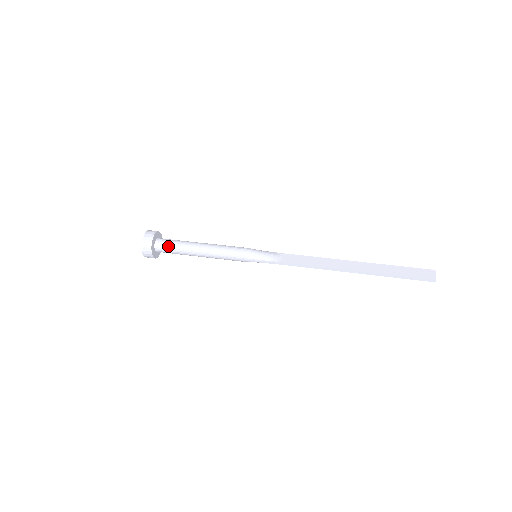
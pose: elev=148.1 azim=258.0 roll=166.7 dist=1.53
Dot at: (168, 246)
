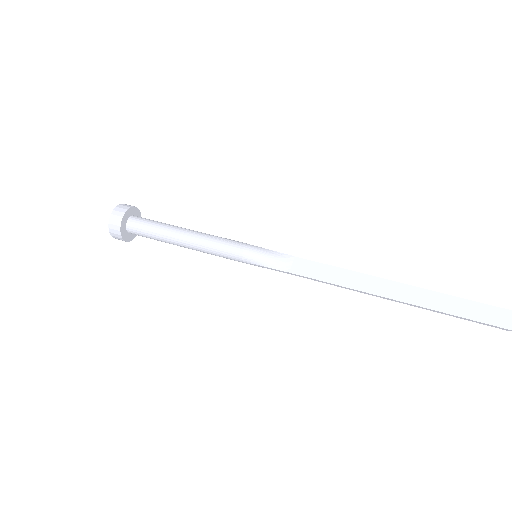
Dot at: (142, 232)
